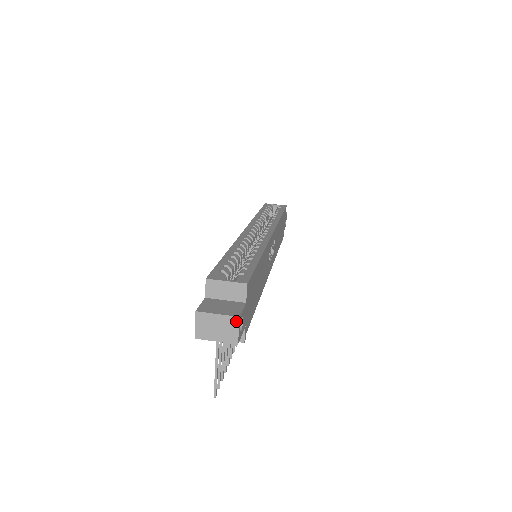
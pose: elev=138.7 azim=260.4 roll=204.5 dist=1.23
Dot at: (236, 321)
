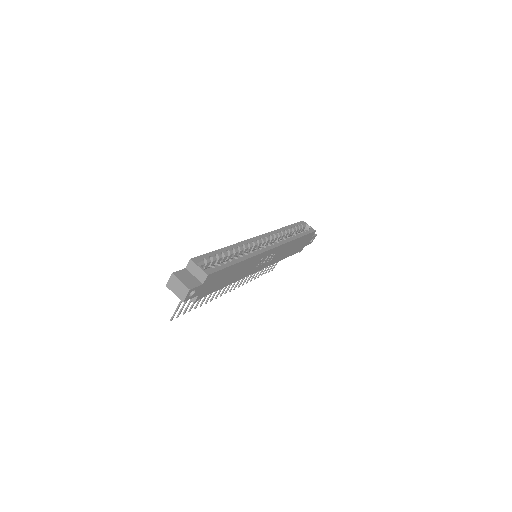
Dot at: (187, 291)
